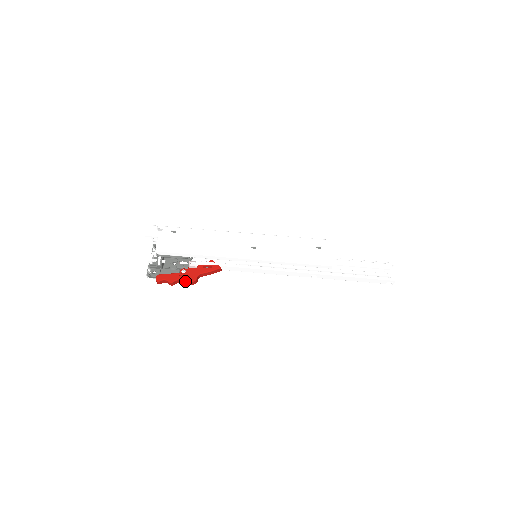
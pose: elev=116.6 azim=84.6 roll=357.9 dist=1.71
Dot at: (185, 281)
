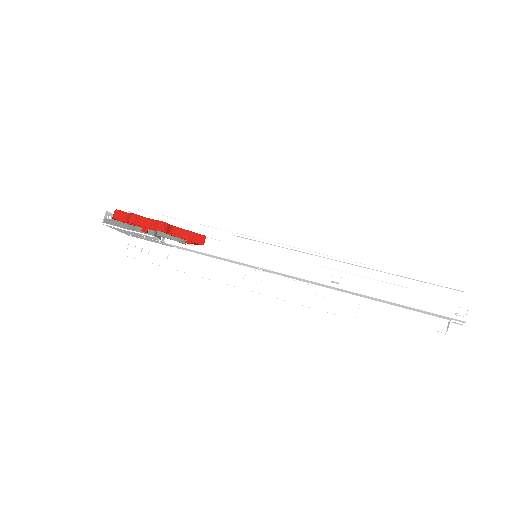
Dot at: (151, 223)
